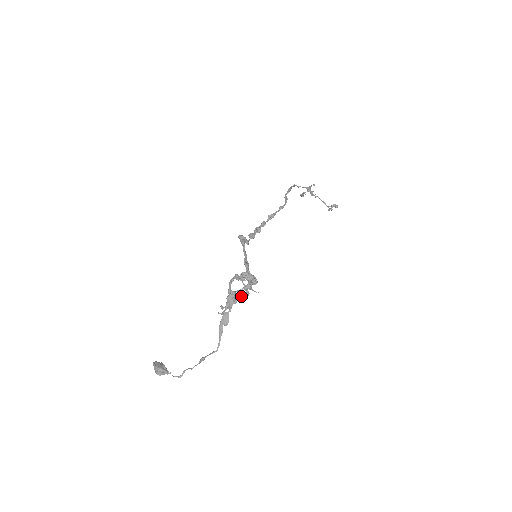
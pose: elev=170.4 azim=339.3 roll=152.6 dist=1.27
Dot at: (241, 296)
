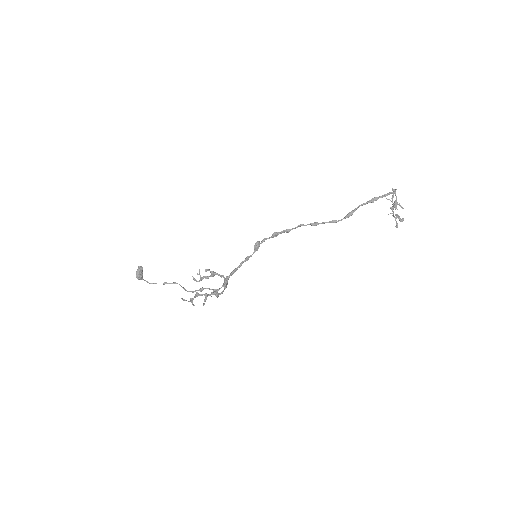
Dot at: occluded
